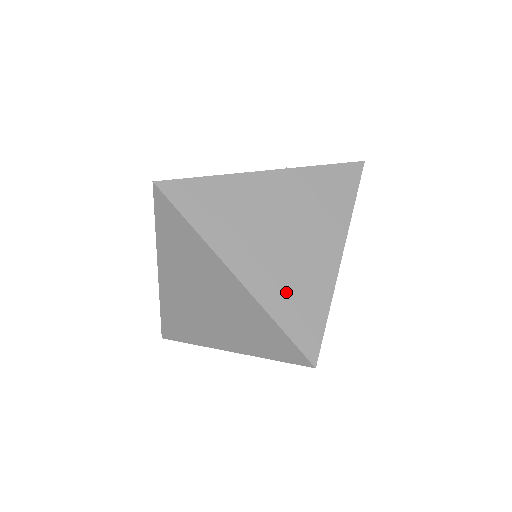
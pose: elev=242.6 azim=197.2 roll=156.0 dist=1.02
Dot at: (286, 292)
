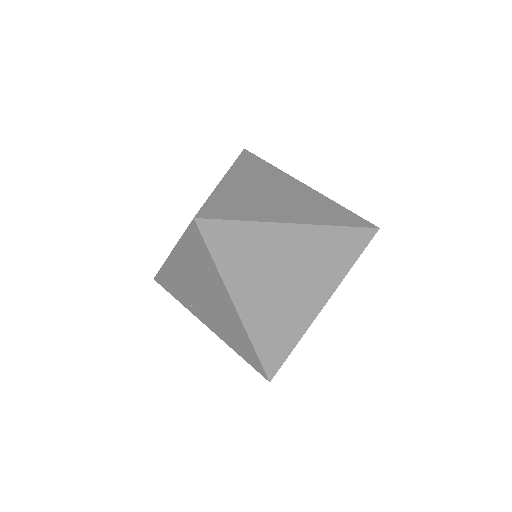
Dot at: (236, 199)
